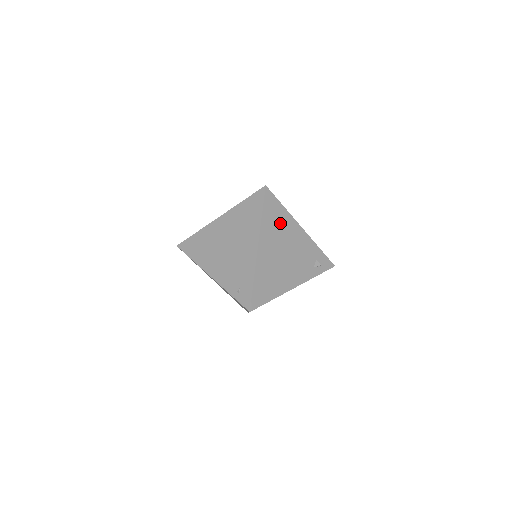
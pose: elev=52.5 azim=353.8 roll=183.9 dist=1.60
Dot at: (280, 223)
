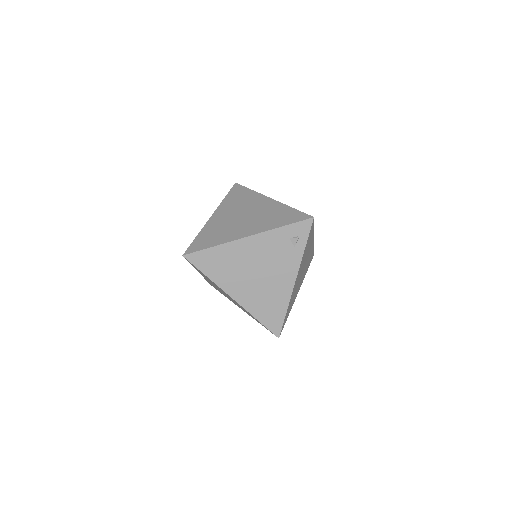
Dot at: (226, 261)
